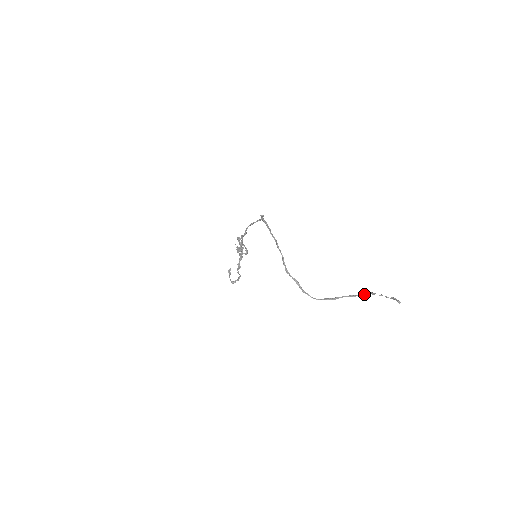
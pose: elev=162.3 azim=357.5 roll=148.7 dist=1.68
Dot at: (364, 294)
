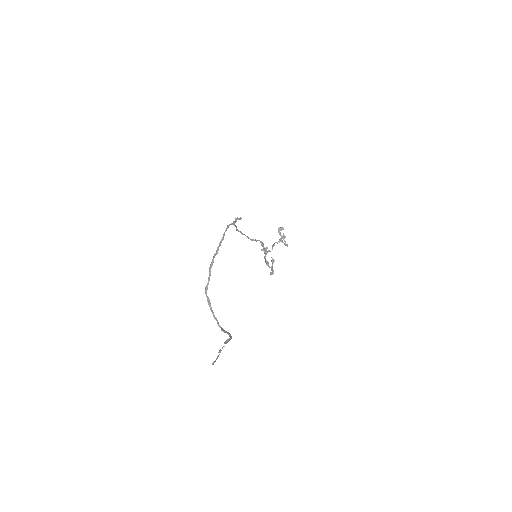
Dot at: (230, 338)
